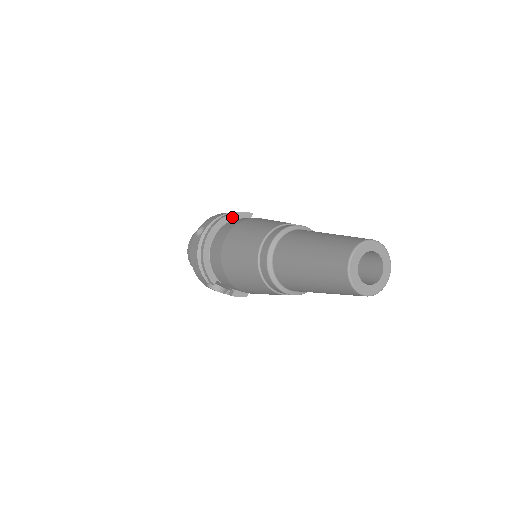
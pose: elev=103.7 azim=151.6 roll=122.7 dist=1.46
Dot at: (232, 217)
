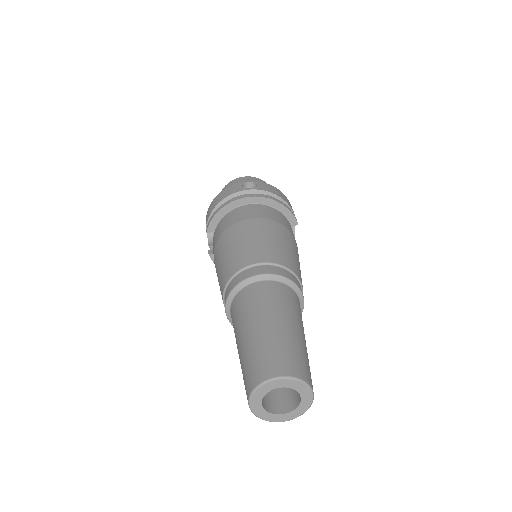
Dot at: (281, 208)
